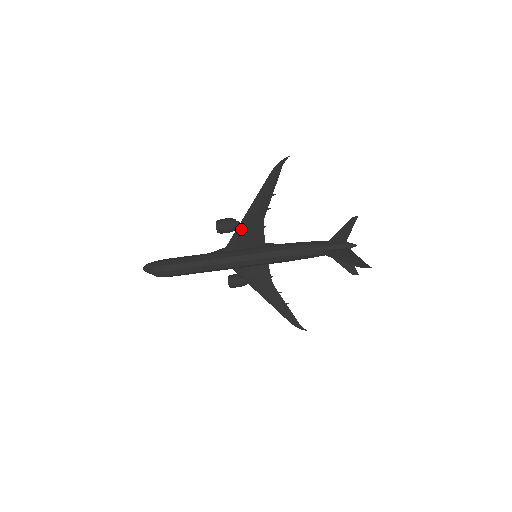
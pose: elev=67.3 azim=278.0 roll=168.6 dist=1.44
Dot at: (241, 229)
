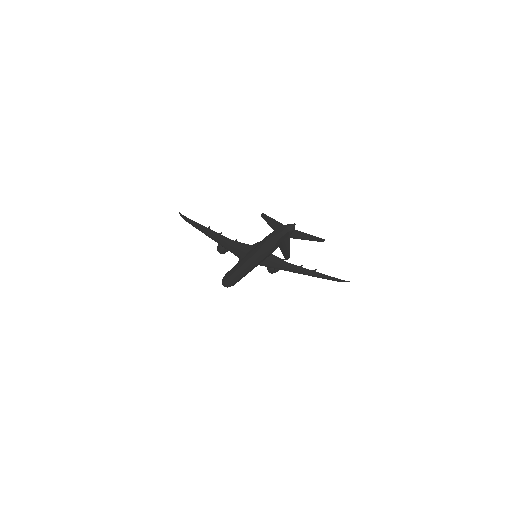
Dot at: (227, 249)
